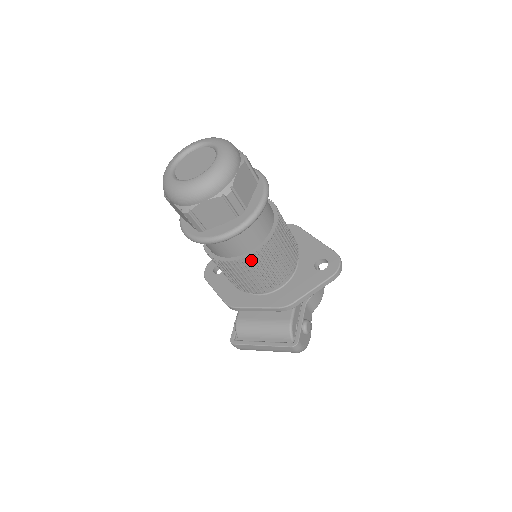
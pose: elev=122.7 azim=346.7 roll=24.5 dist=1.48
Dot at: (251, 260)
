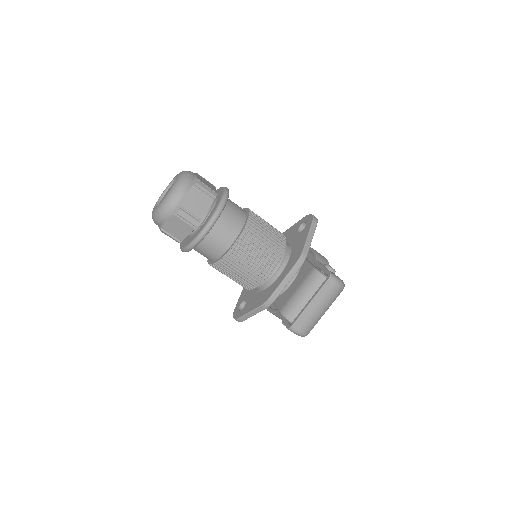
Dot at: (248, 233)
